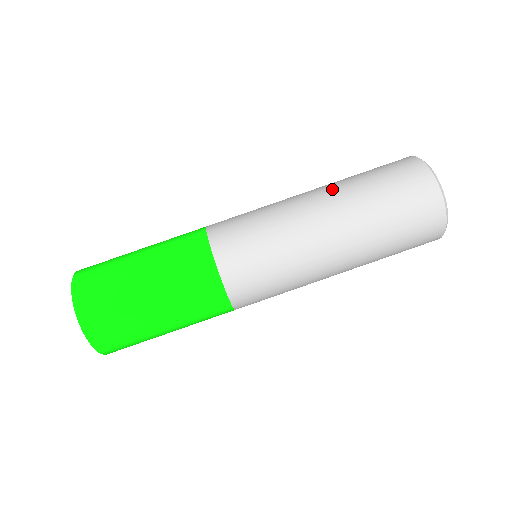
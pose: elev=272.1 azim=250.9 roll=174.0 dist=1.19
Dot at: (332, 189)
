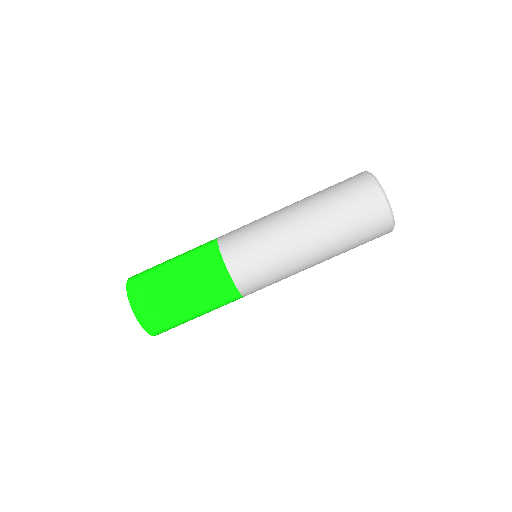
Dot at: occluded
